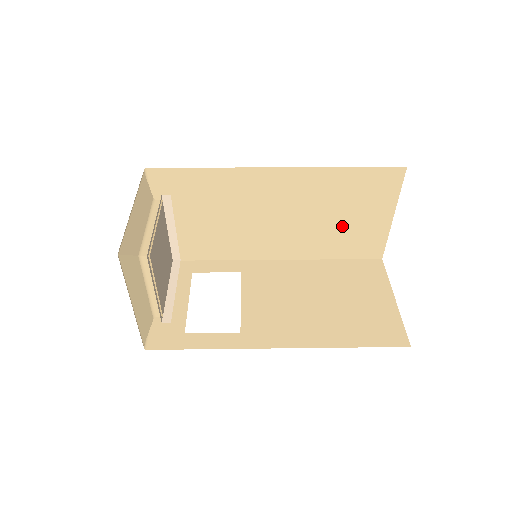
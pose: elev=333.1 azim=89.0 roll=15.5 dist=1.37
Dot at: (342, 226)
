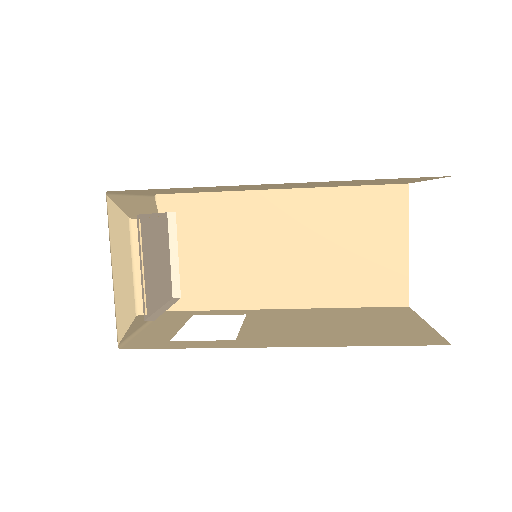
Dot at: (355, 260)
